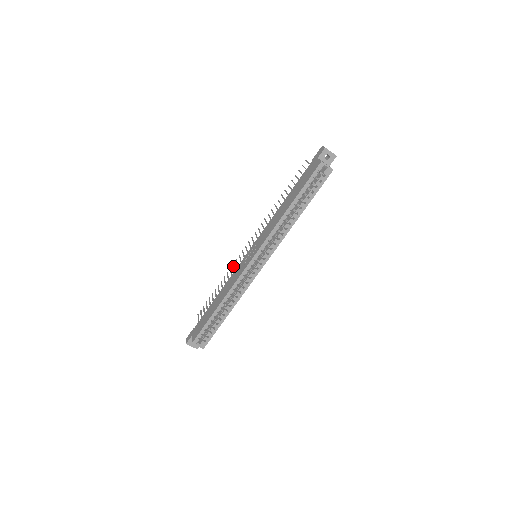
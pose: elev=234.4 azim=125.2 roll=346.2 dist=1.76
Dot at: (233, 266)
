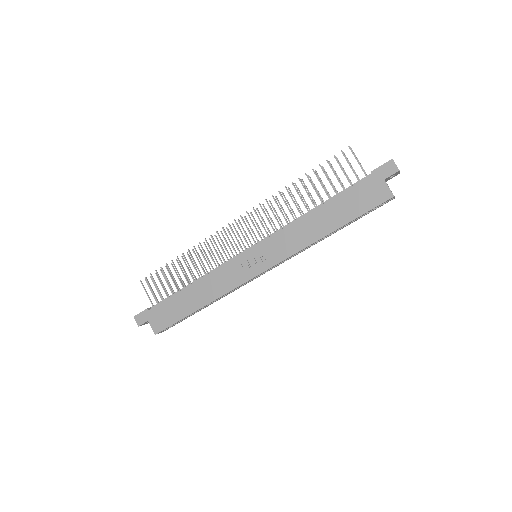
Dot at: (209, 246)
